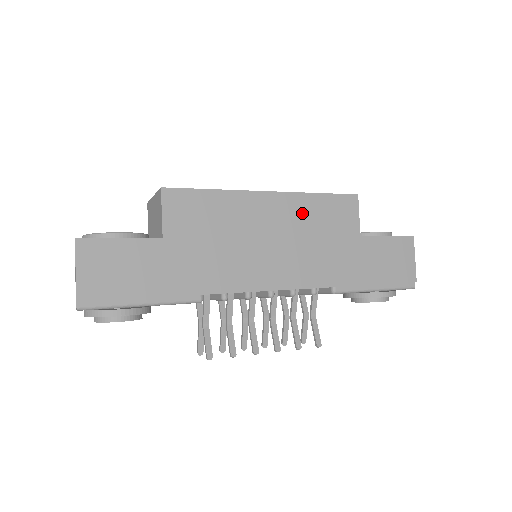
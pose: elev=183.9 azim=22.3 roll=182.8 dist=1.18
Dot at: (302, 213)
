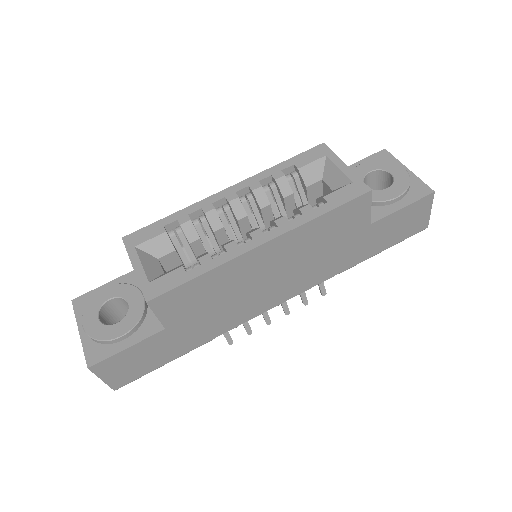
Dot at: (304, 241)
